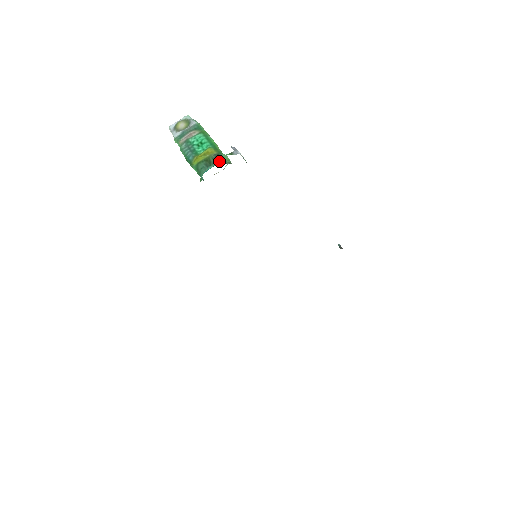
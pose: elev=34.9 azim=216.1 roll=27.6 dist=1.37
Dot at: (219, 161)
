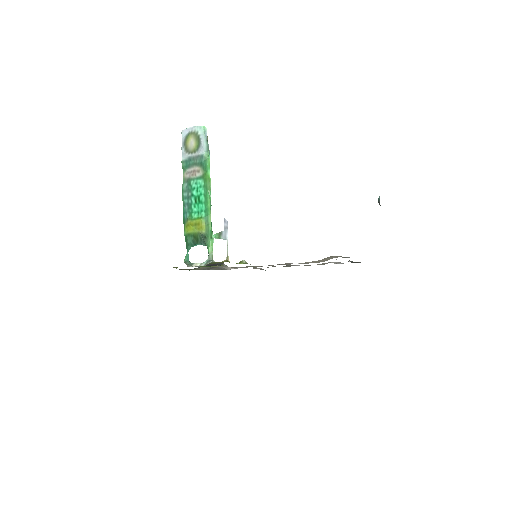
Dot at: (205, 244)
